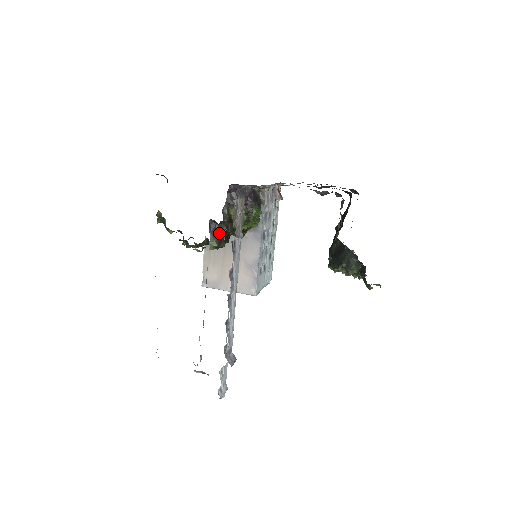
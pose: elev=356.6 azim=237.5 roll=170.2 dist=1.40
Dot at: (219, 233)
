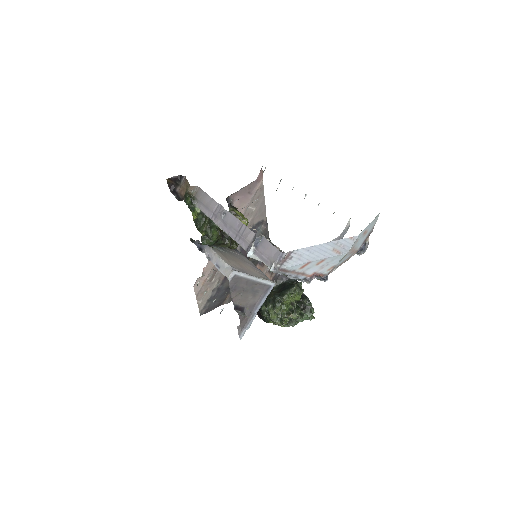
Dot at: occluded
